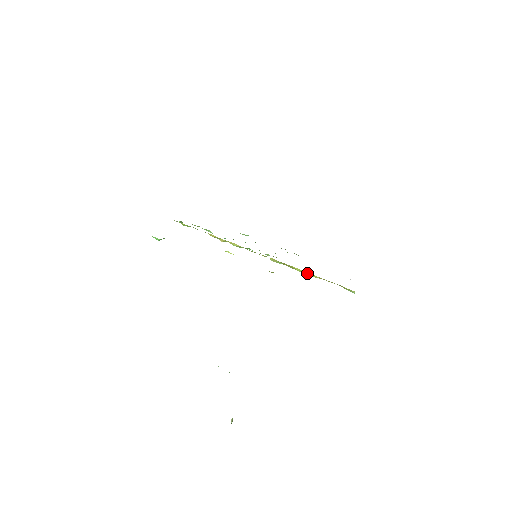
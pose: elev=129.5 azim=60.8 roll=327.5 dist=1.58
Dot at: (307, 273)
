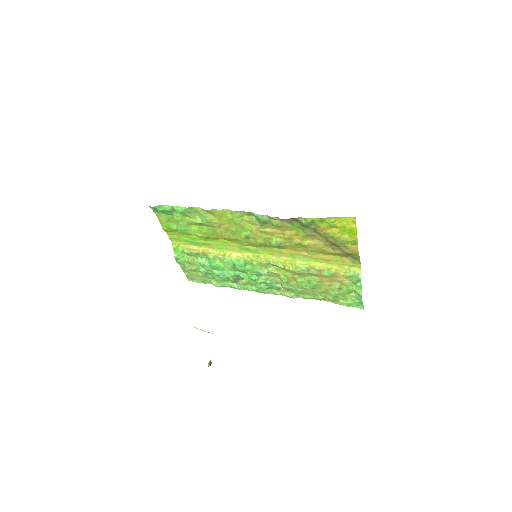
Dot at: (309, 265)
